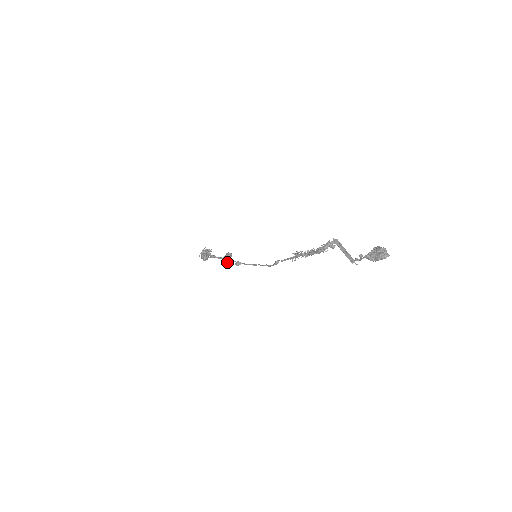
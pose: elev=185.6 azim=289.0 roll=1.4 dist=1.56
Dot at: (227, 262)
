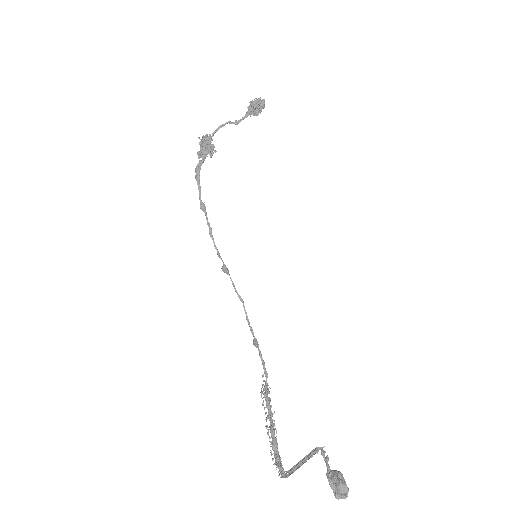
Dot at: occluded
